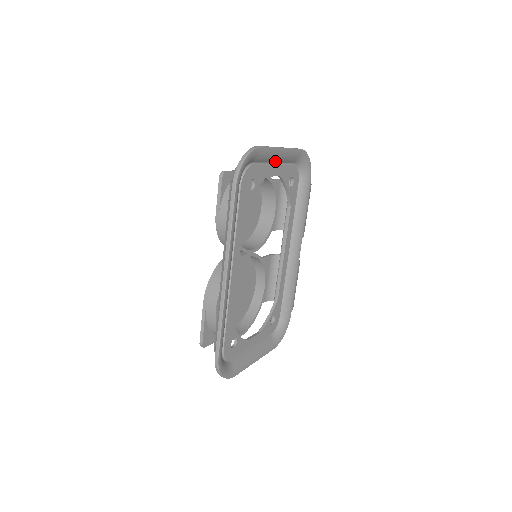
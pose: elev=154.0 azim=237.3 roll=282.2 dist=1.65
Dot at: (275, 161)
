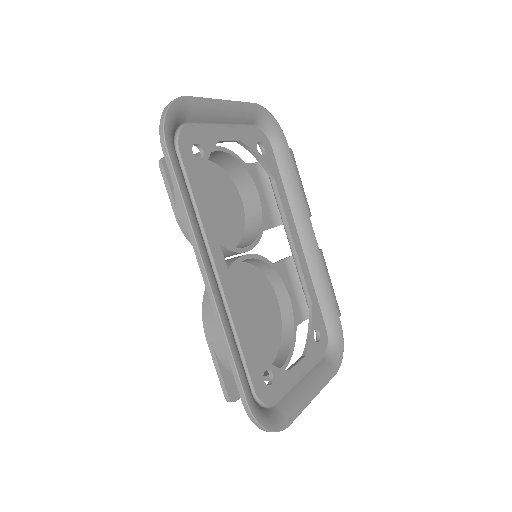
Dot at: (223, 121)
